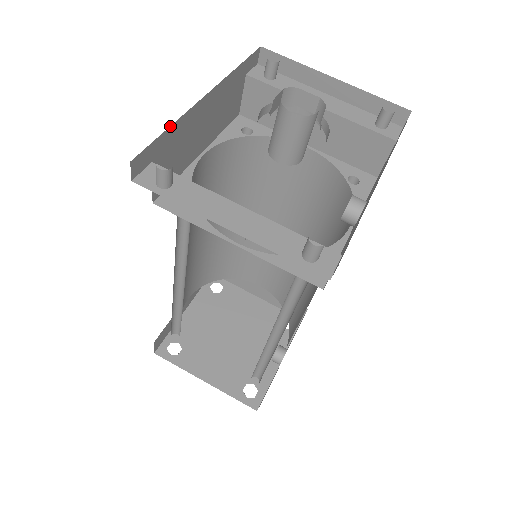
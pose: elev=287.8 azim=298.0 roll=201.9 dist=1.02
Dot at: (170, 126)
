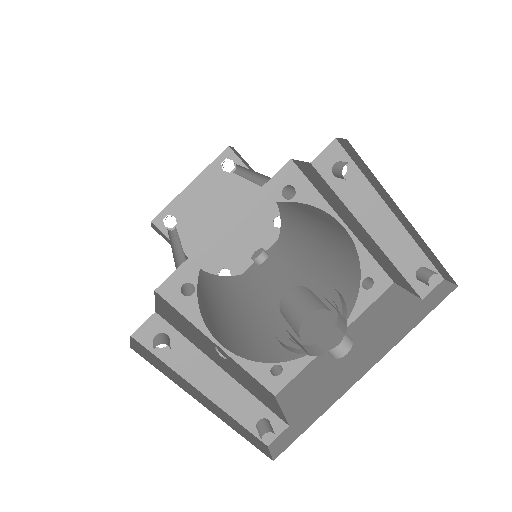
Dot at: occluded
